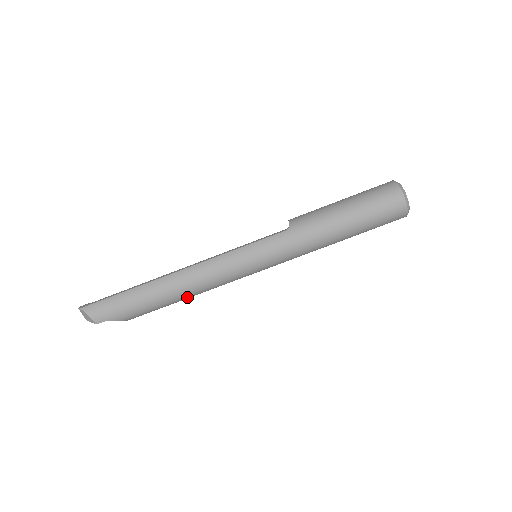
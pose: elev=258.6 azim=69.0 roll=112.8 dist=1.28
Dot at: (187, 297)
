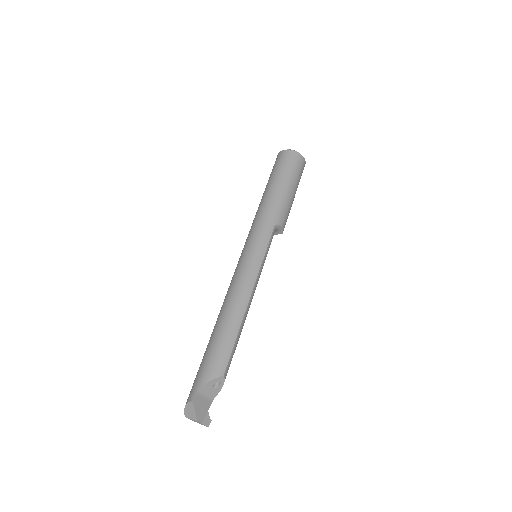
Dot at: (235, 315)
